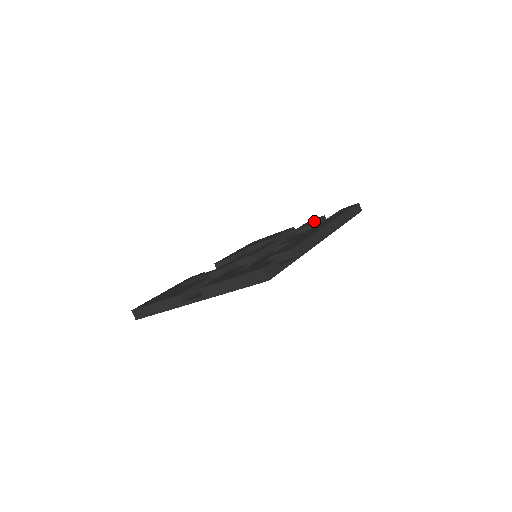
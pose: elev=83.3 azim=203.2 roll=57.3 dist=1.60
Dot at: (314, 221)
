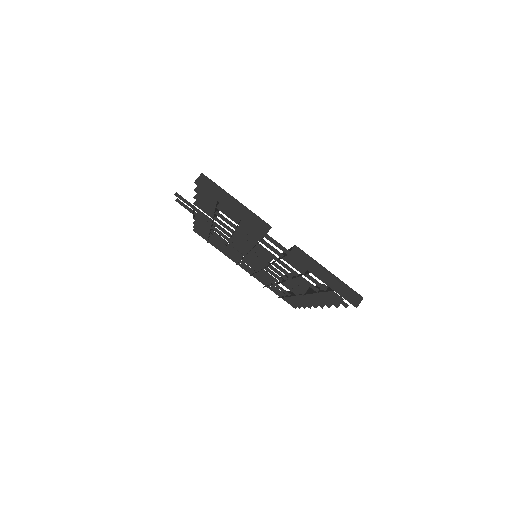
Dot at: occluded
